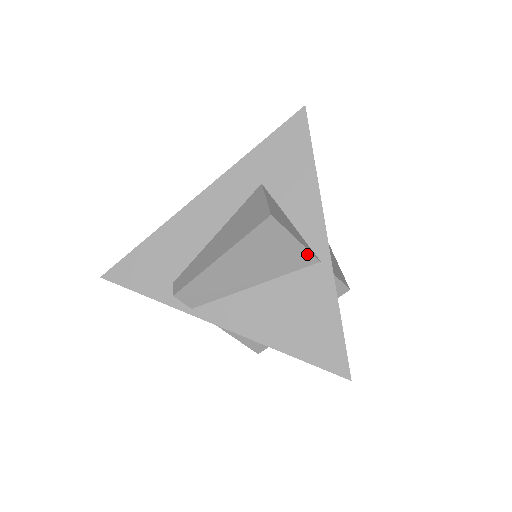
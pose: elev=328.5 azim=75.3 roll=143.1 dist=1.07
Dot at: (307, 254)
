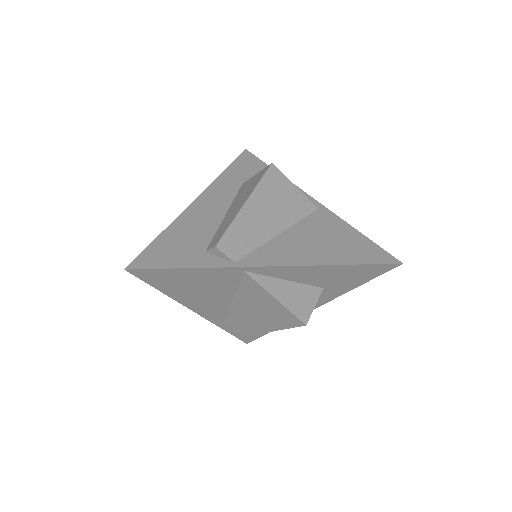
Dot at: (306, 201)
